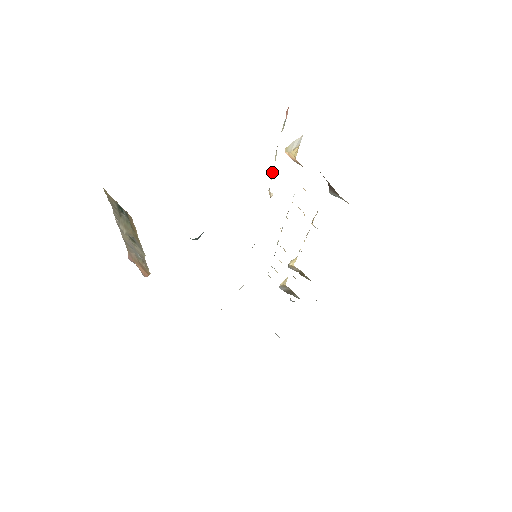
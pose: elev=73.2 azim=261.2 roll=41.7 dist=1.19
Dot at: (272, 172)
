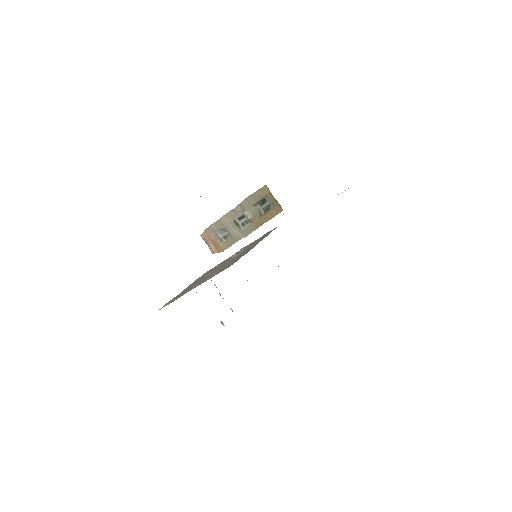
Dot at: occluded
